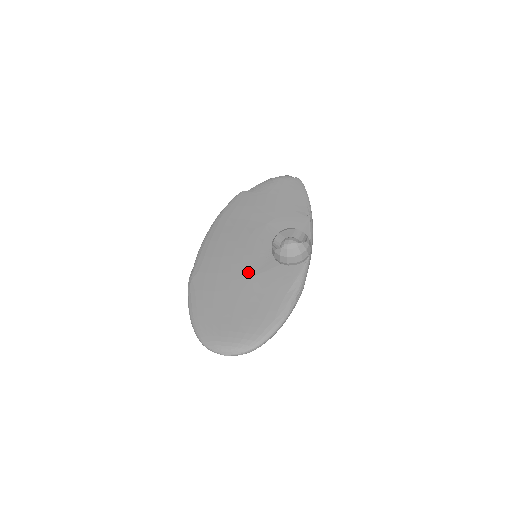
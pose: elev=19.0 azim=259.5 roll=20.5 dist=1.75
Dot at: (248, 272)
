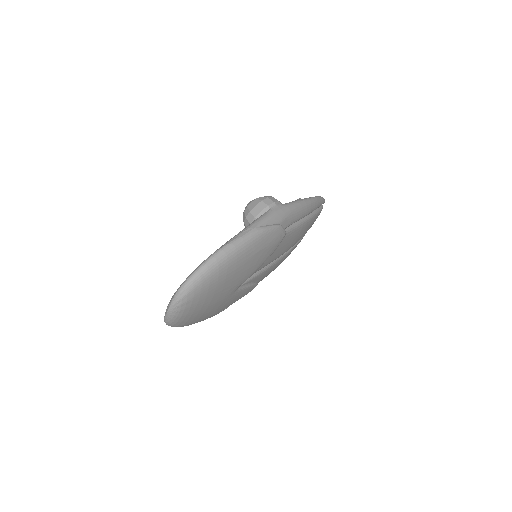
Dot at: occluded
